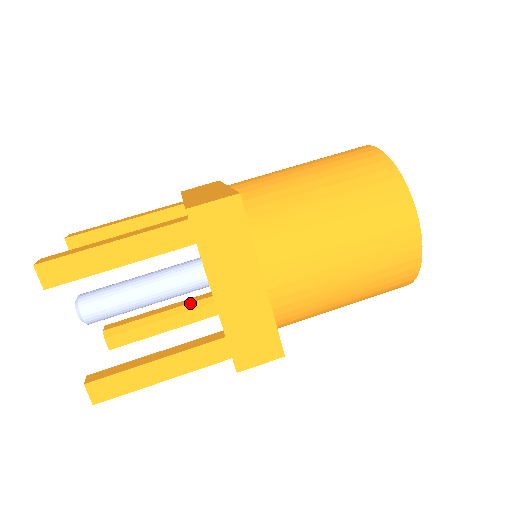
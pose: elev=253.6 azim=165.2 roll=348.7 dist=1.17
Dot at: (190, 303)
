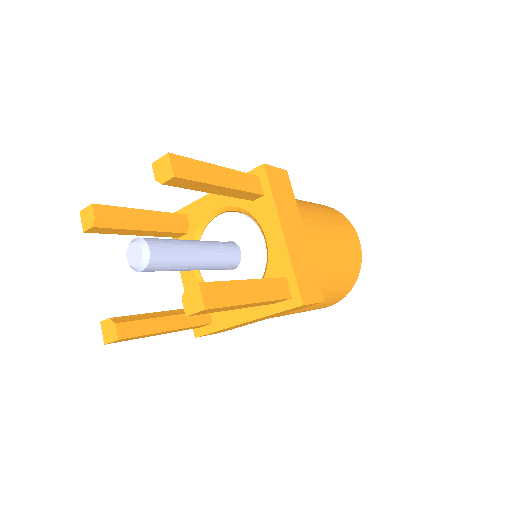
Dot at: occluded
